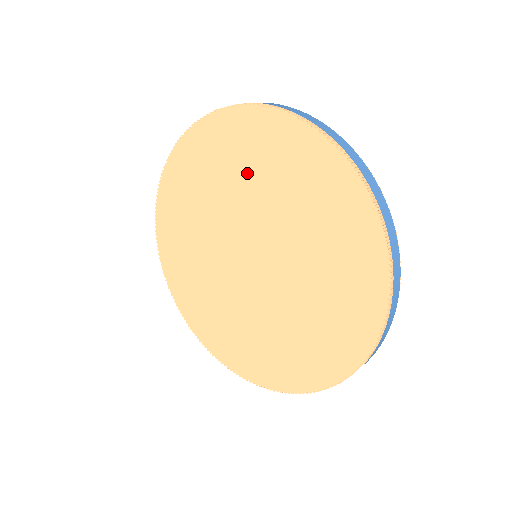
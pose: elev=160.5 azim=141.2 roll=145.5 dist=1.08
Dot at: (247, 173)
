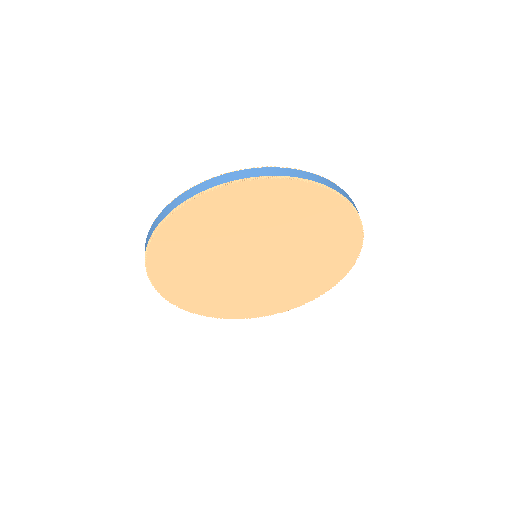
Dot at: (203, 244)
